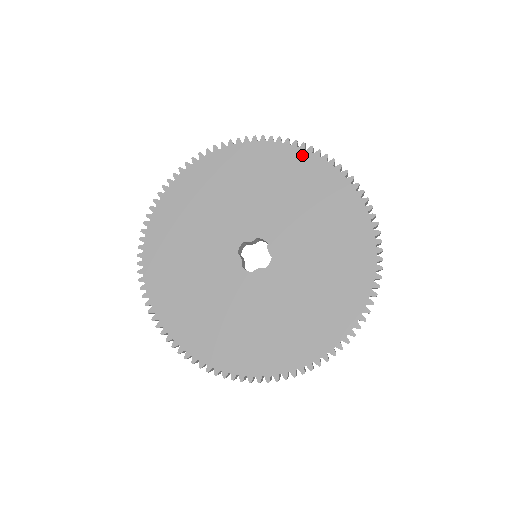
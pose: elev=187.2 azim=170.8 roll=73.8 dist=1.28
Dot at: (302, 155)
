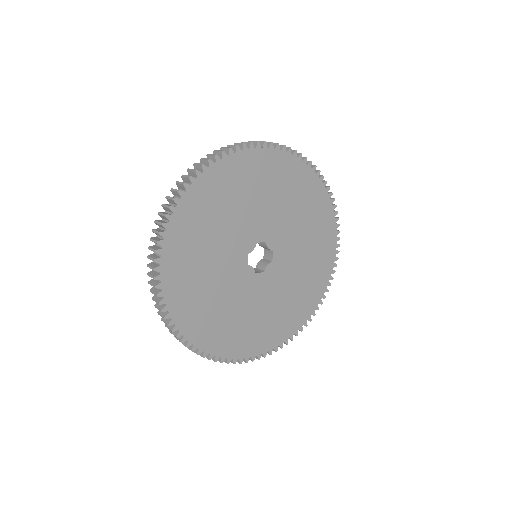
Dot at: (261, 154)
